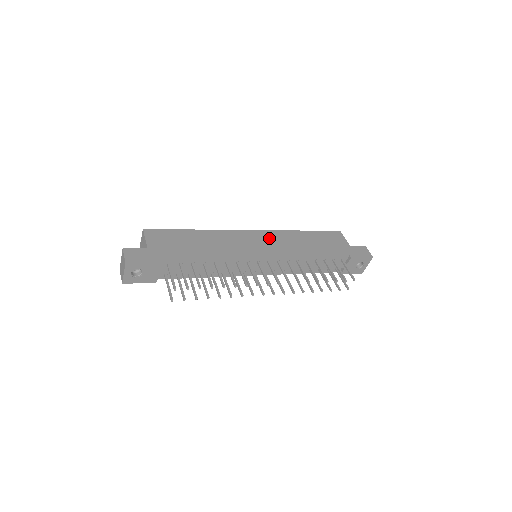
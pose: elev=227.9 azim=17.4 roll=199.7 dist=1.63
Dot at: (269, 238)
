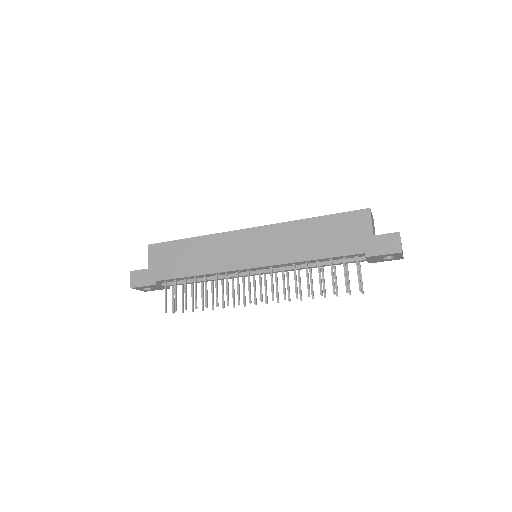
Dot at: (265, 238)
